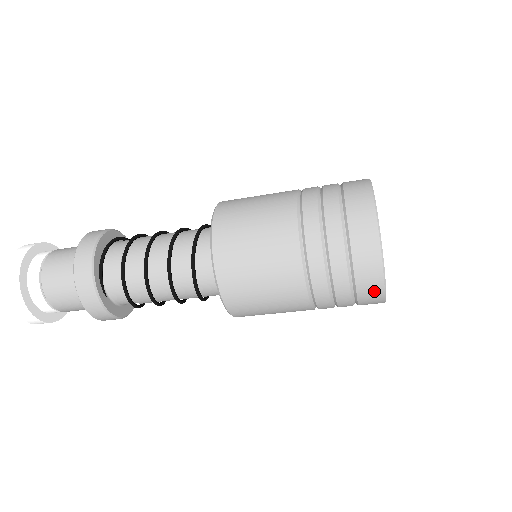
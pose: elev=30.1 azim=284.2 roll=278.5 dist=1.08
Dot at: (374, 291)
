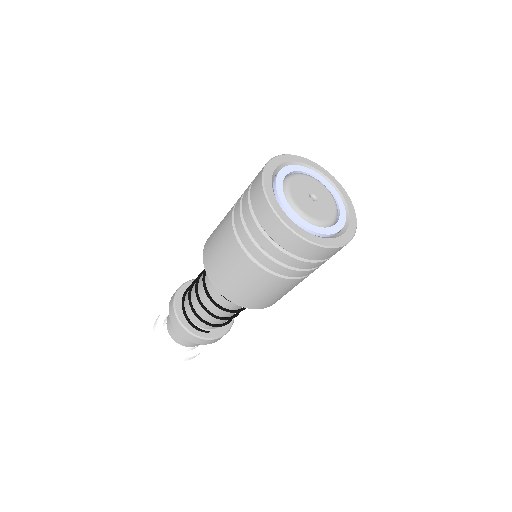
Dot at: (332, 252)
